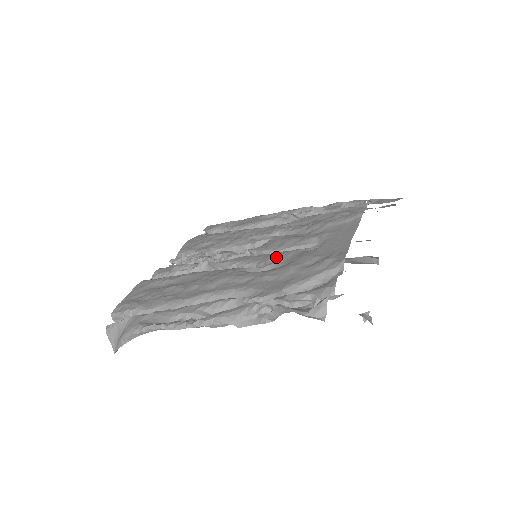
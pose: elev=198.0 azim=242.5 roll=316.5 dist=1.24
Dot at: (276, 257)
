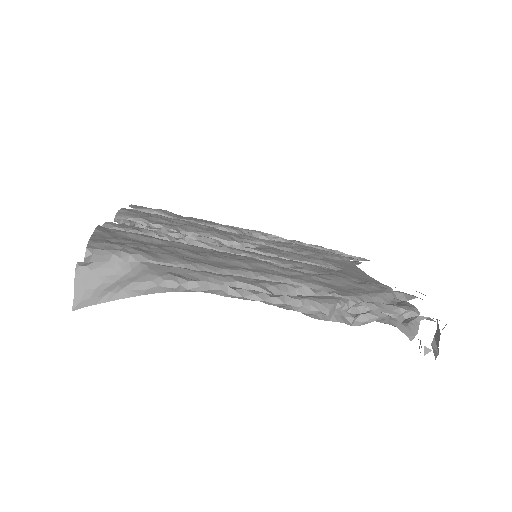
Dot at: (302, 263)
